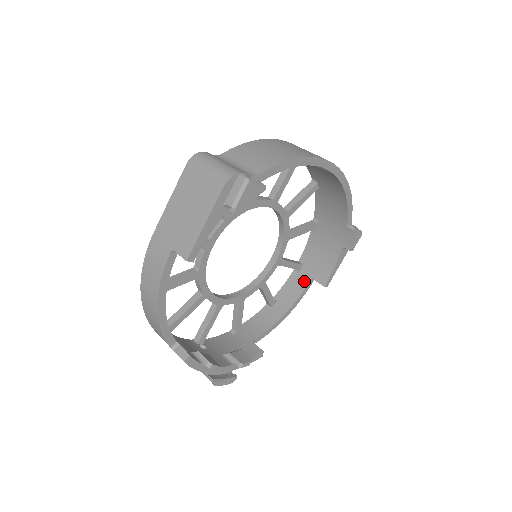
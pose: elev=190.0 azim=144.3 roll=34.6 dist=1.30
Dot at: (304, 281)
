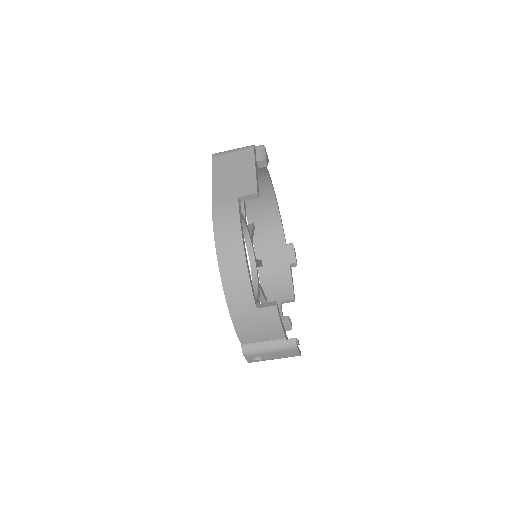
Dot at: occluded
